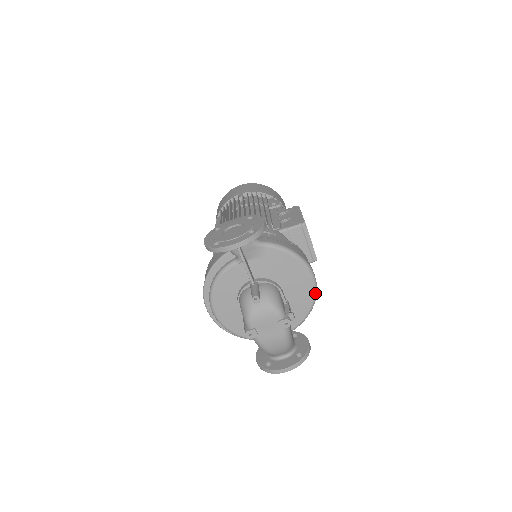
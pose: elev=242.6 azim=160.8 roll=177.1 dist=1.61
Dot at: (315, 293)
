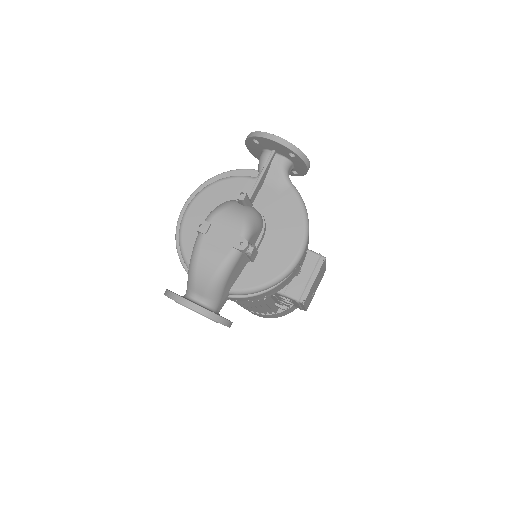
Dot at: (288, 270)
